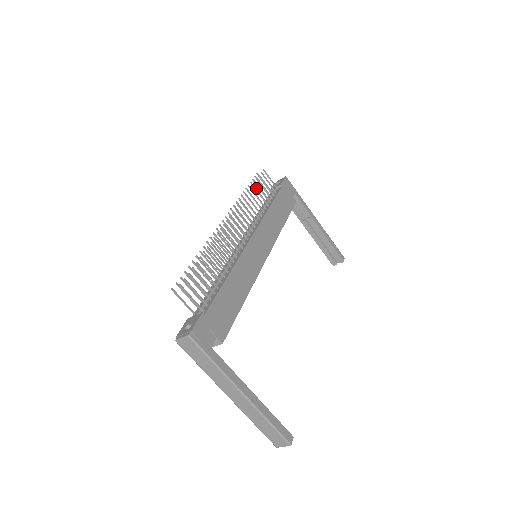
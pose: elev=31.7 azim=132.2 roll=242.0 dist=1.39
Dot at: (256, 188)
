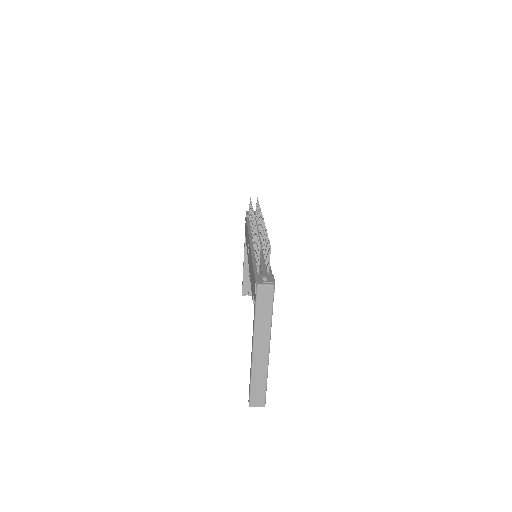
Dot at: occluded
